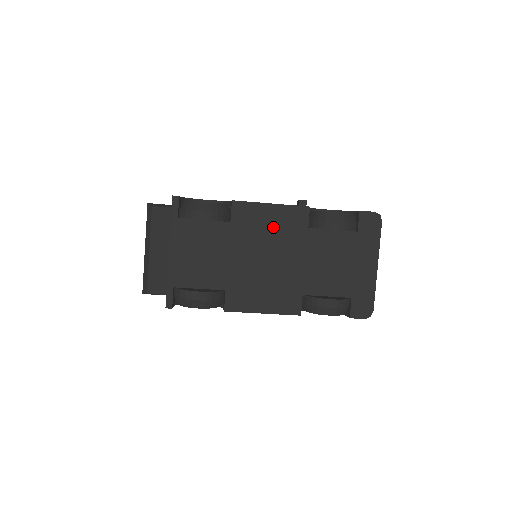
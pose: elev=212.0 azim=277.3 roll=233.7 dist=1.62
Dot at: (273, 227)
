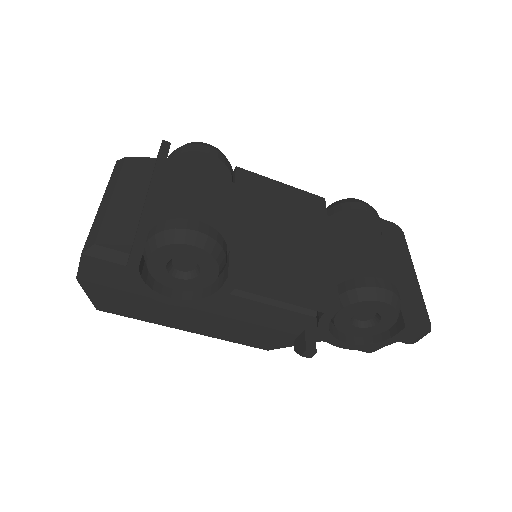
Dot at: (287, 203)
